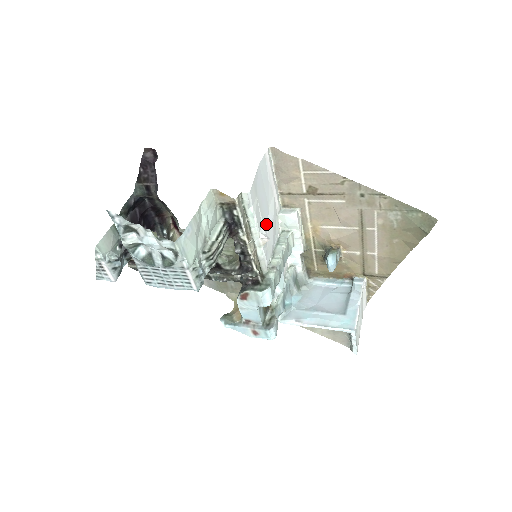
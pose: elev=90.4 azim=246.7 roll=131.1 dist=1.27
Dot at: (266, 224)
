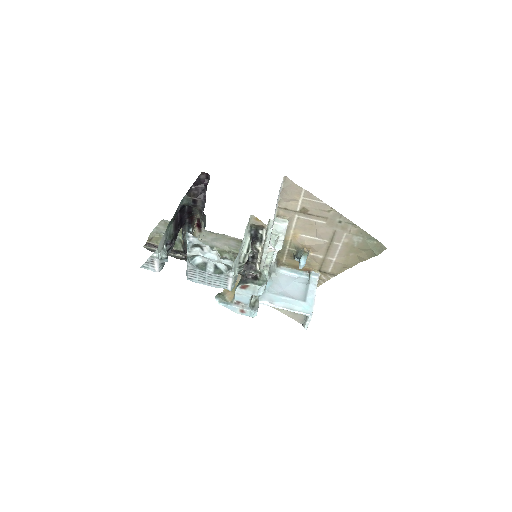
Dot at: occluded
